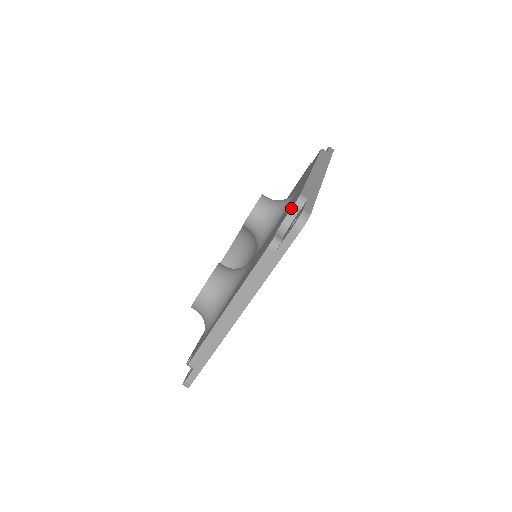
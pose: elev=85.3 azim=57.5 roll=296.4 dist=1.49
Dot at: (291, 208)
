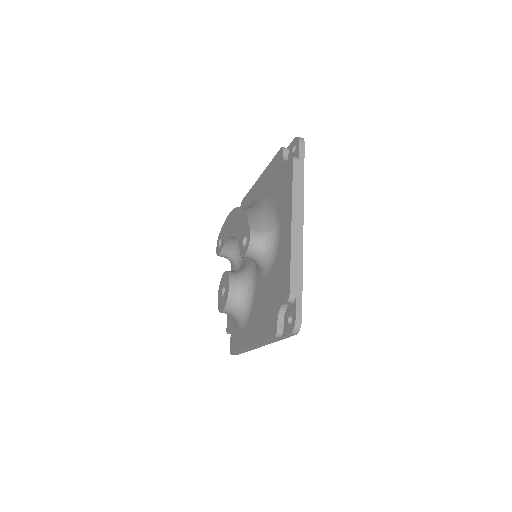
Dot at: (284, 303)
